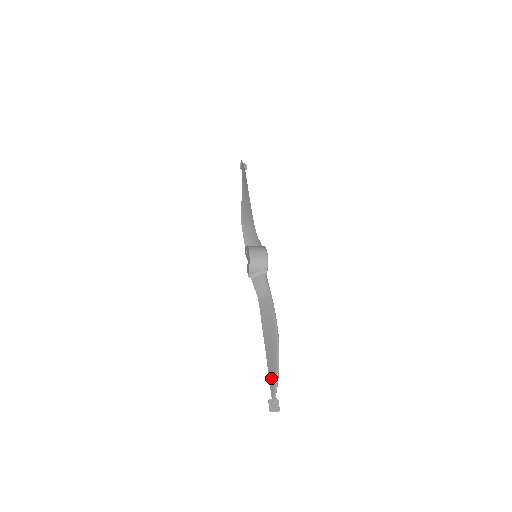
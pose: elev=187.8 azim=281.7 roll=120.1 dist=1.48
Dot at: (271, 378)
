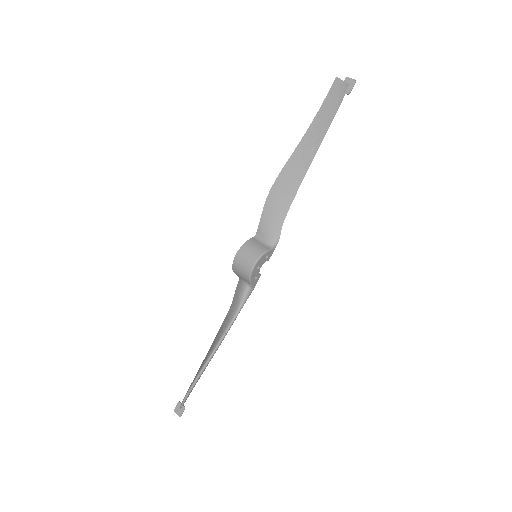
Dot at: occluded
